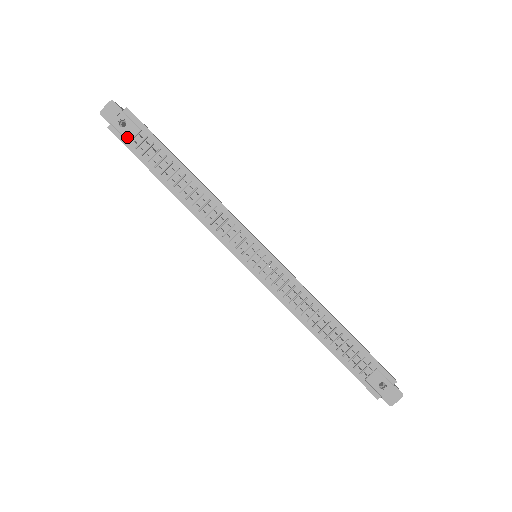
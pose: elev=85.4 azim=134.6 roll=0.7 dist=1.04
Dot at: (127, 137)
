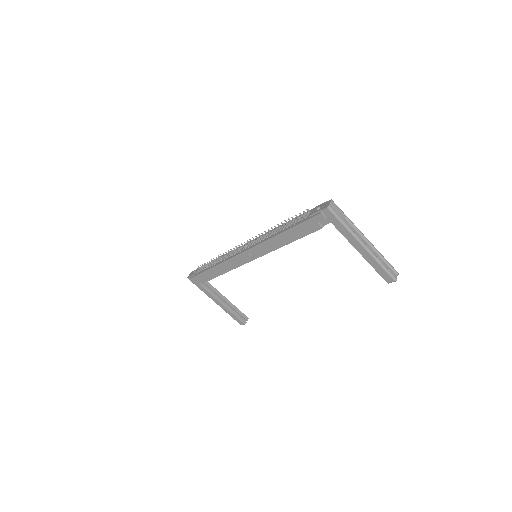
Dot at: (196, 273)
